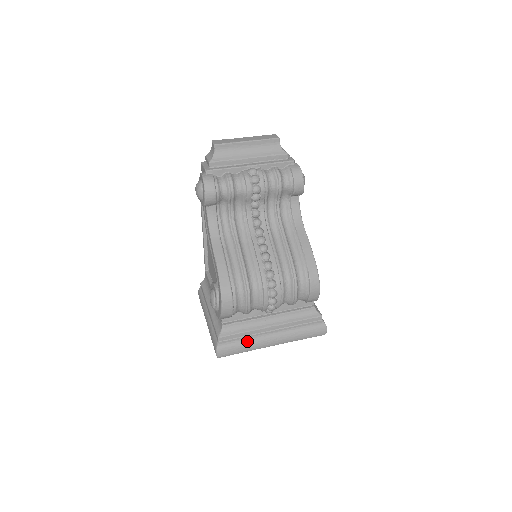
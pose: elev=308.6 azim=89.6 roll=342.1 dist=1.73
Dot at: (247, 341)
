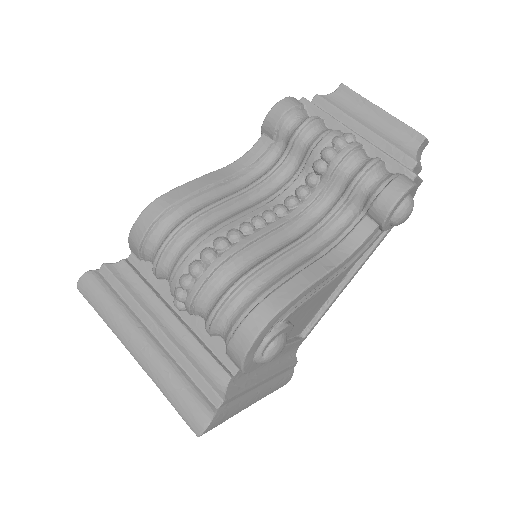
Dot at: (117, 305)
